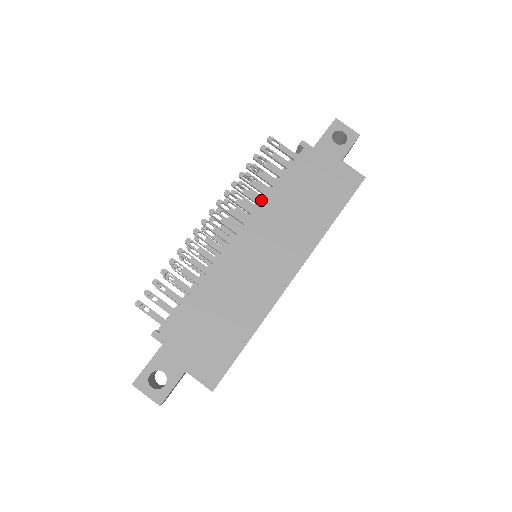
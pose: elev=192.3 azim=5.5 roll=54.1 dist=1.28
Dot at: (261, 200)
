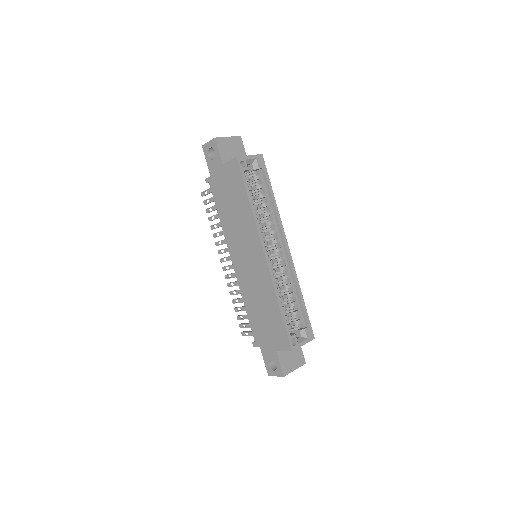
Dot at: occluded
